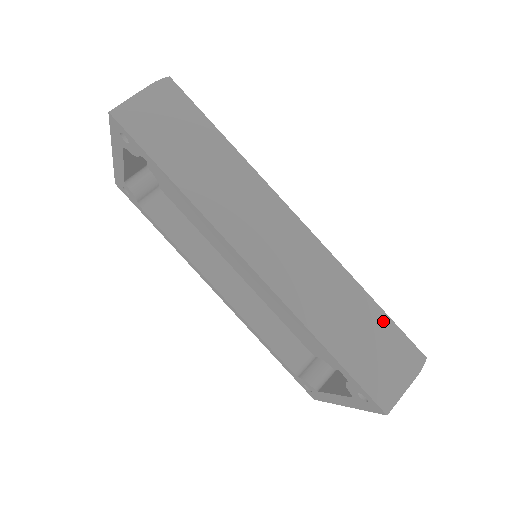
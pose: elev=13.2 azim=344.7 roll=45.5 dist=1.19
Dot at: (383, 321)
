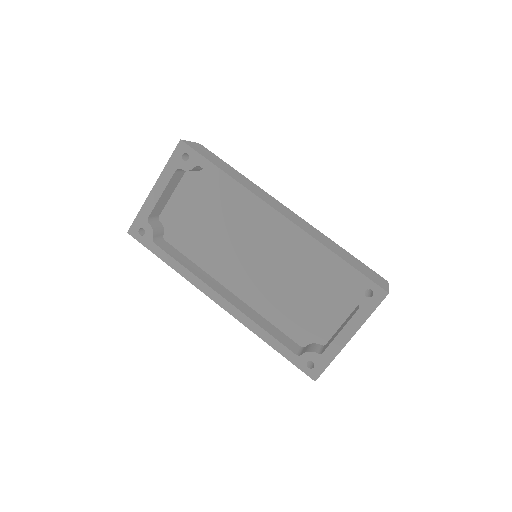
Dot at: (357, 260)
